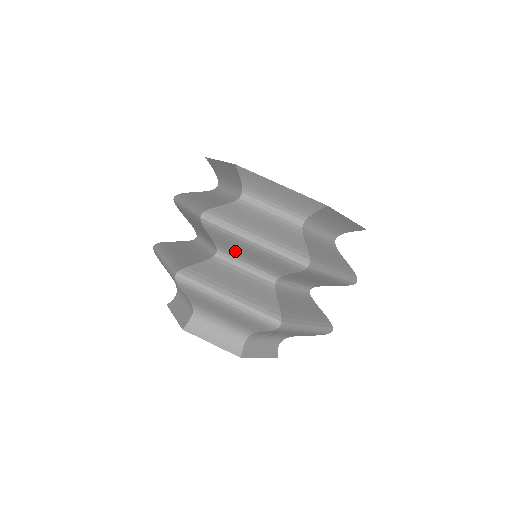
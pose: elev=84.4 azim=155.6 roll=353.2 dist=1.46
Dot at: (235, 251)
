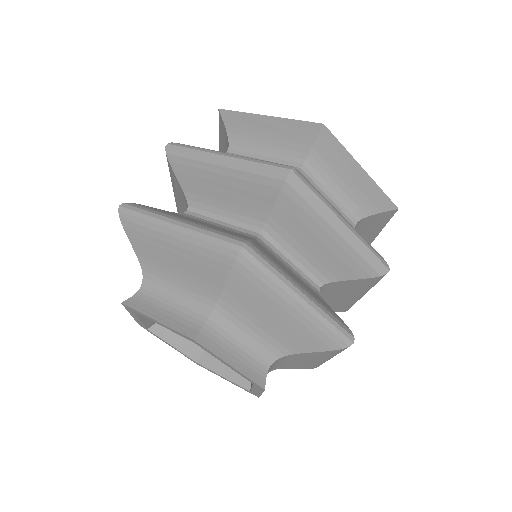
Dot at: (293, 236)
